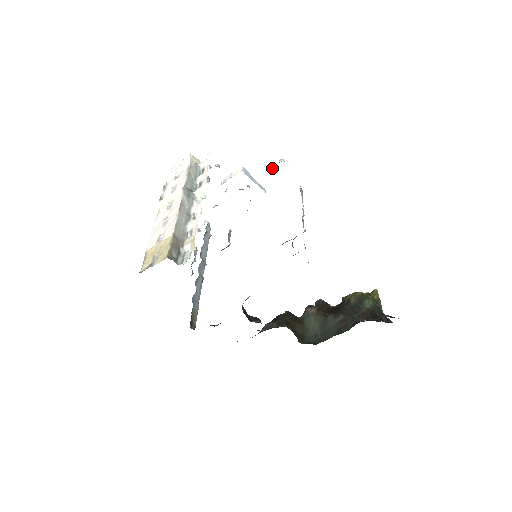
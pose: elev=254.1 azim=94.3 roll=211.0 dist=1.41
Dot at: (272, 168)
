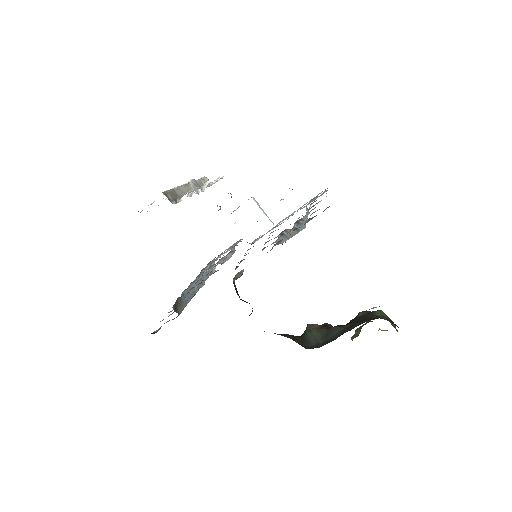
Dot at: (281, 199)
